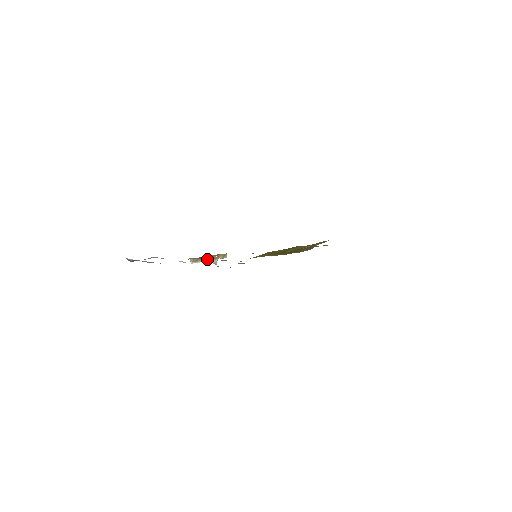
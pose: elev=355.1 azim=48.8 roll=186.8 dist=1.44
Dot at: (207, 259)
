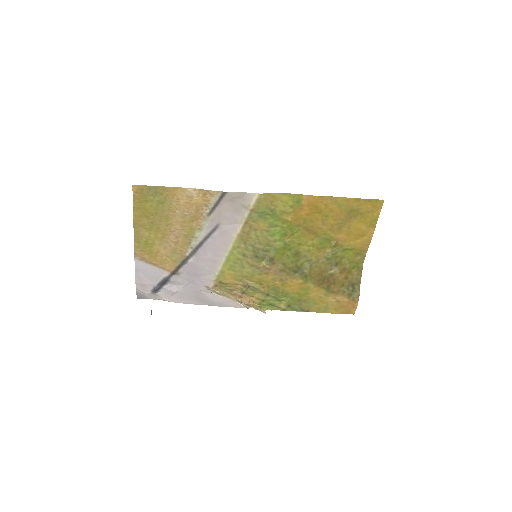
Dot at: (234, 300)
